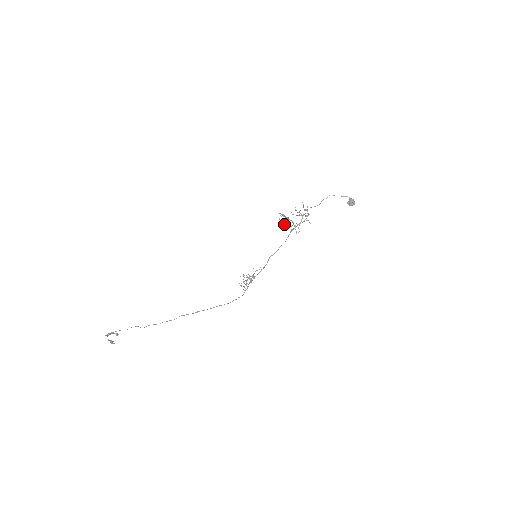
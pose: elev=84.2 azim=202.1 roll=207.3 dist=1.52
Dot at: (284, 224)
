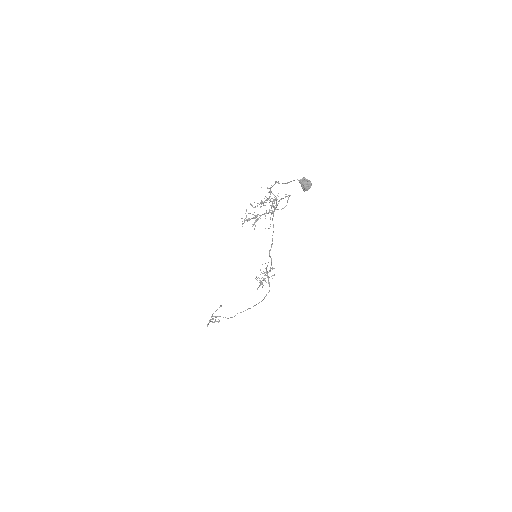
Dot at: (266, 200)
